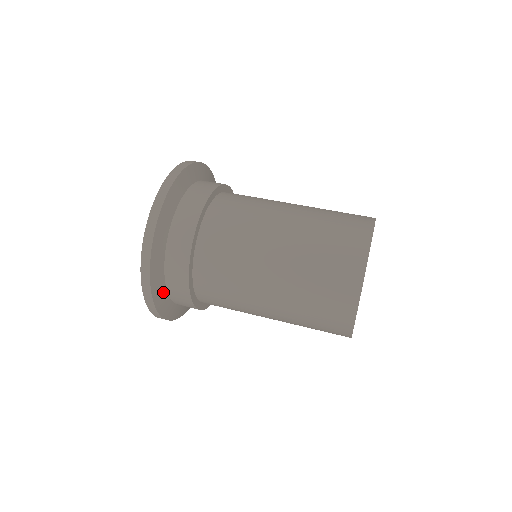
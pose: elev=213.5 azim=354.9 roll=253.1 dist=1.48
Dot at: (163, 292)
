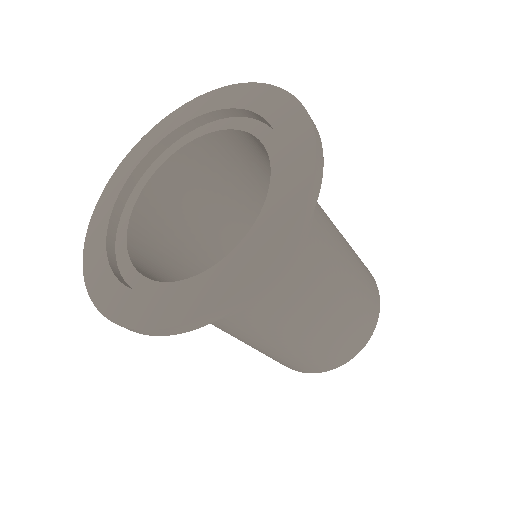
Dot at: occluded
